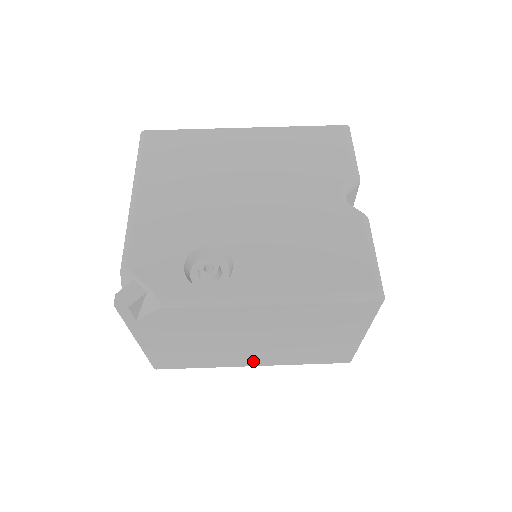
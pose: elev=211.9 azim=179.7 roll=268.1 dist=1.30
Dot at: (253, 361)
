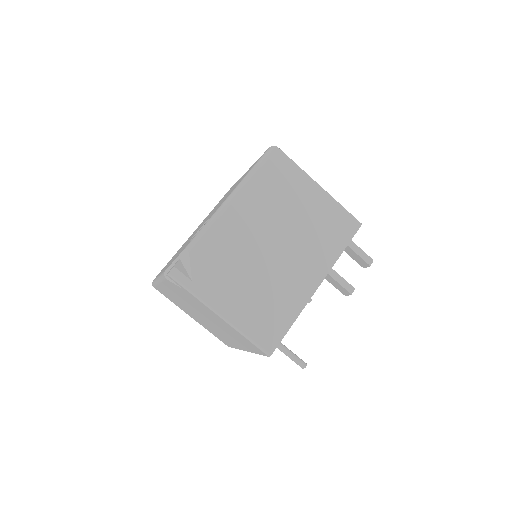
Dot at: (310, 278)
